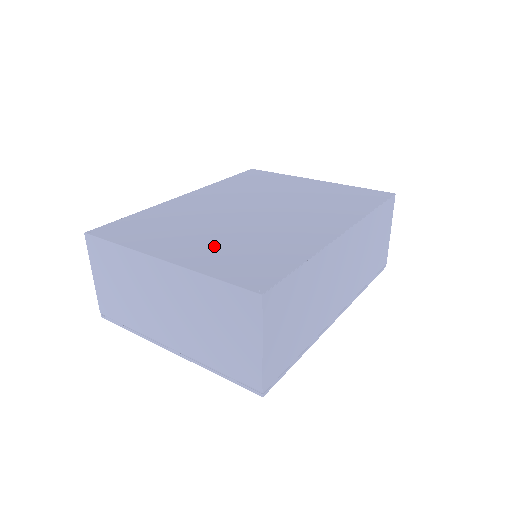
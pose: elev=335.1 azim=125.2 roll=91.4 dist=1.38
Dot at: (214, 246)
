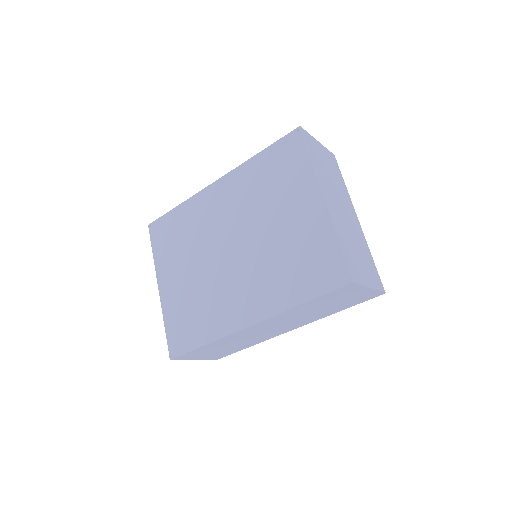
Dot at: (183, 291)
